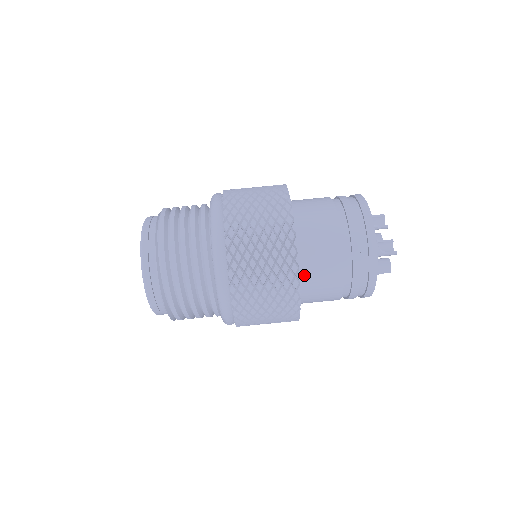
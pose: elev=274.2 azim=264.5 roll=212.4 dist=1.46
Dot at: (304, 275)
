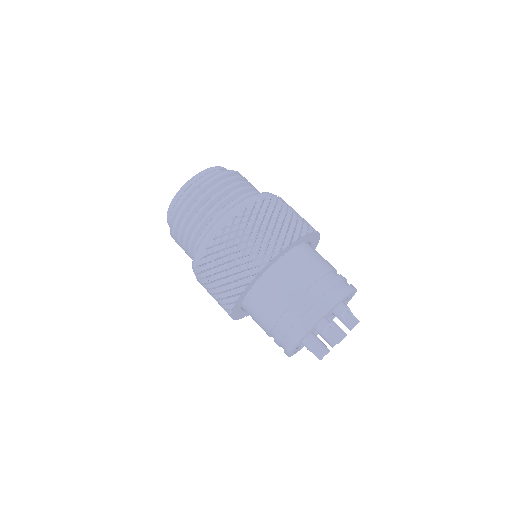
Dot at: (260, 286)
